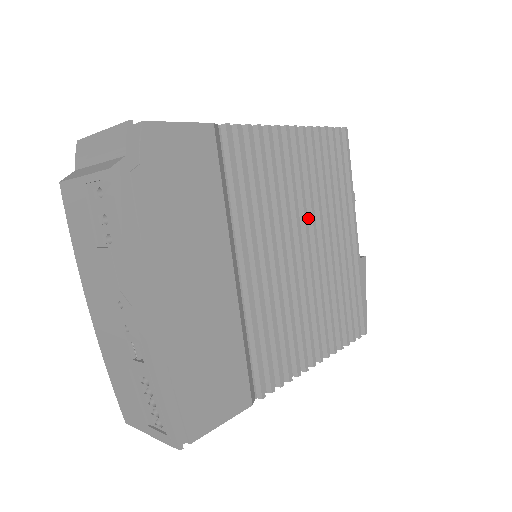
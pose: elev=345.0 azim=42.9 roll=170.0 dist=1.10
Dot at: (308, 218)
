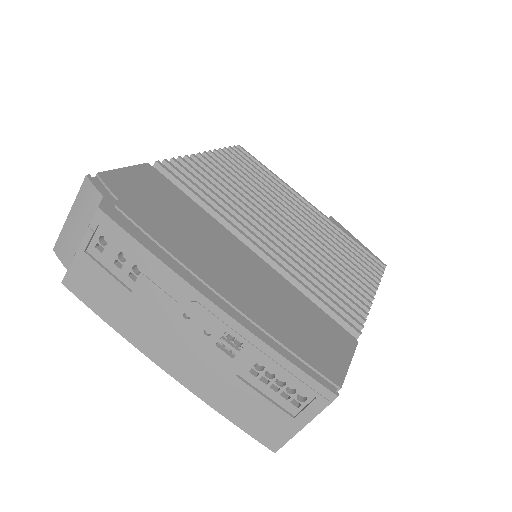
Dot at: occluded
